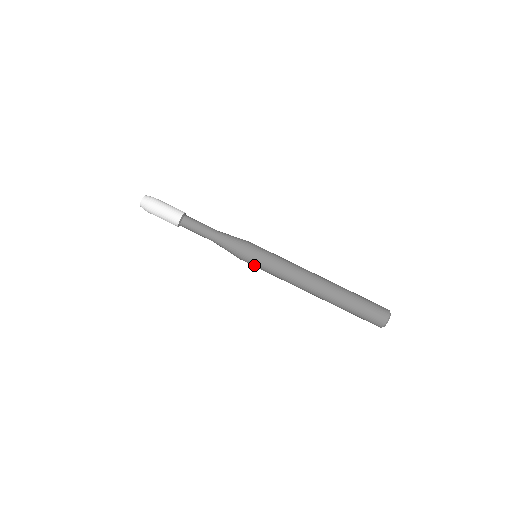
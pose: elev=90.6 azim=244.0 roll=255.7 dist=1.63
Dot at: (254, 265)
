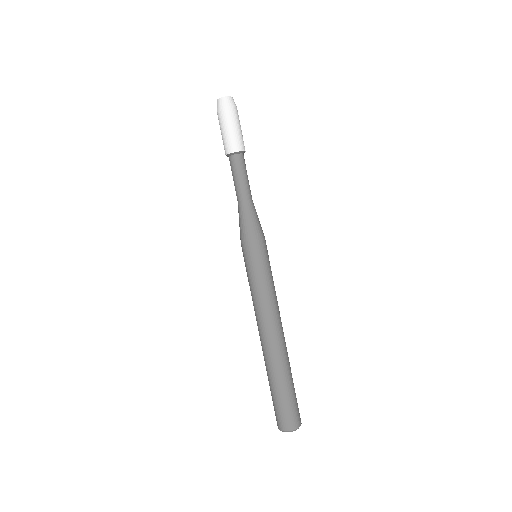
Dot at: occluded
